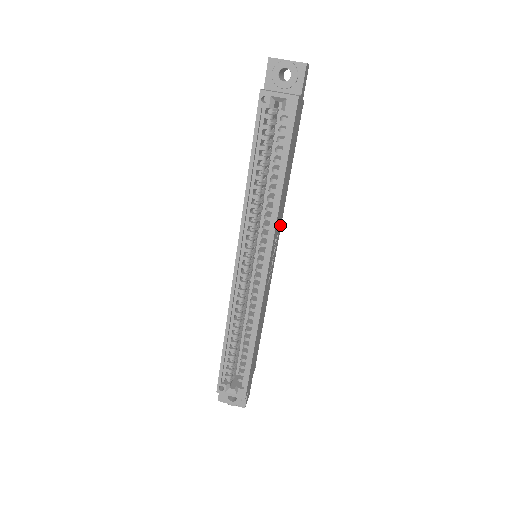
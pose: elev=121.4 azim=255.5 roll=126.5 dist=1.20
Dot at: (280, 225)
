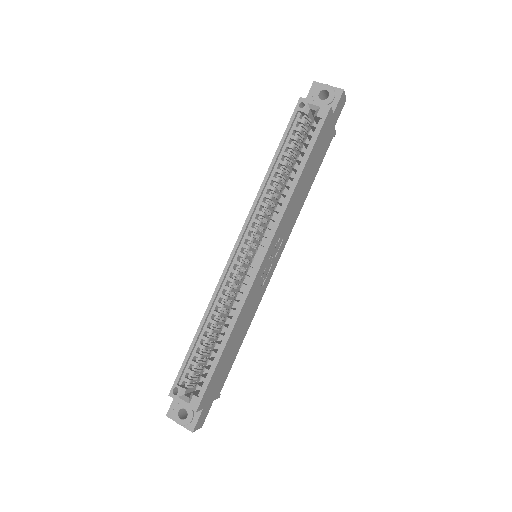
Dot at: (287, 235)
